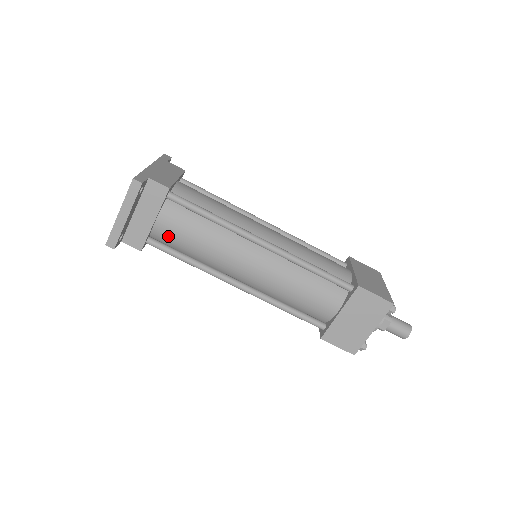
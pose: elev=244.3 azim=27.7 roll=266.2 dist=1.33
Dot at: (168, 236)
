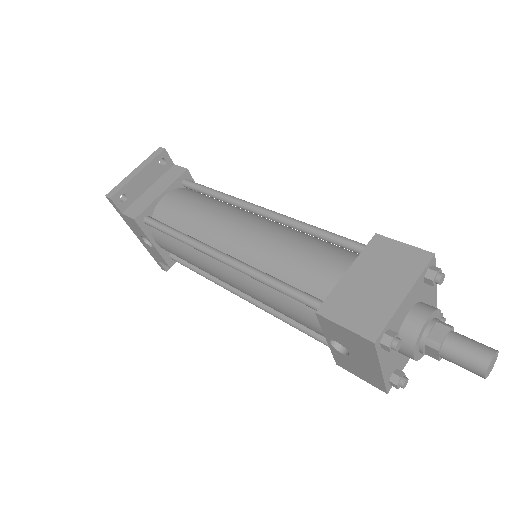
Dot at: (167, 210)
